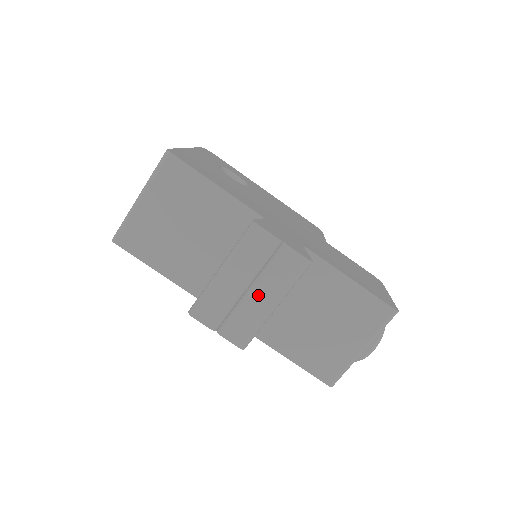
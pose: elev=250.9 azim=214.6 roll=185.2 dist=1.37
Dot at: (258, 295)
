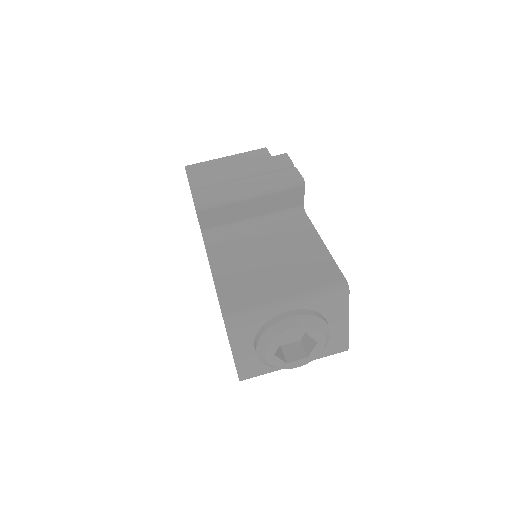
Dot at: (246, 182)
